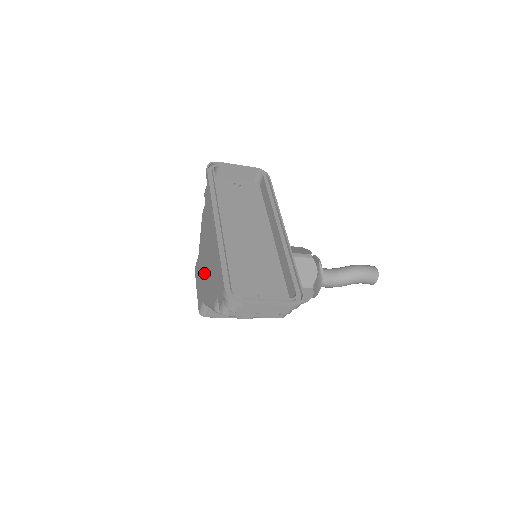
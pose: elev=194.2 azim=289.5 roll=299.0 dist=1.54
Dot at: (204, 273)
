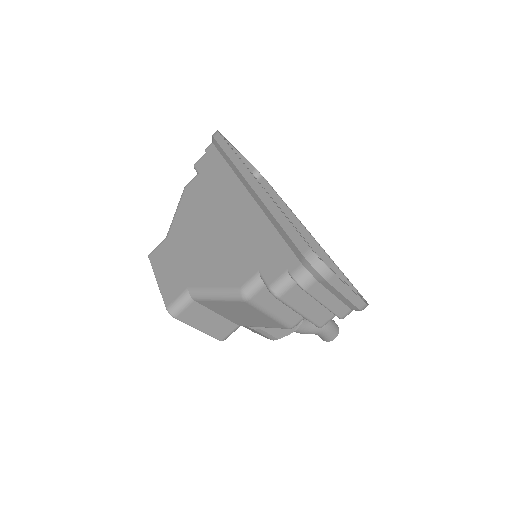
Dot at: (195, 253)
